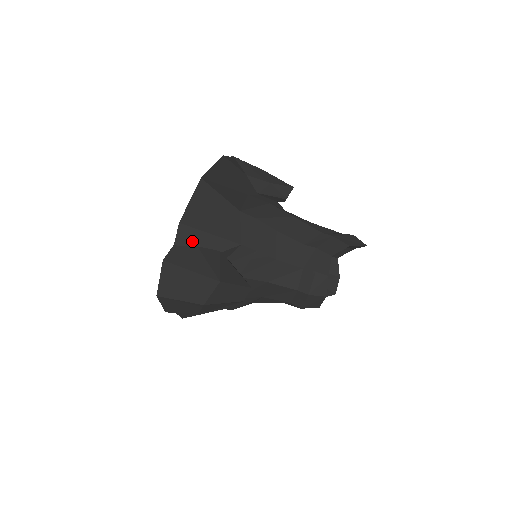
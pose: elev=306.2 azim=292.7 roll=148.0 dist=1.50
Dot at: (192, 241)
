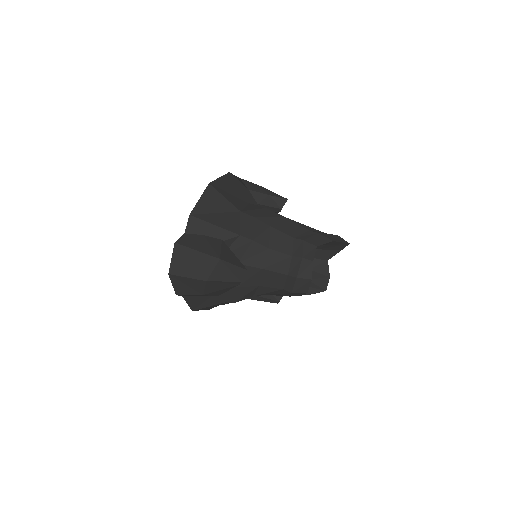
Dot at: (199, 230)
